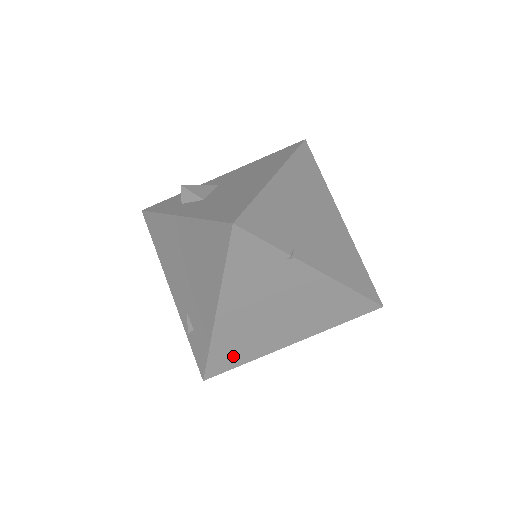
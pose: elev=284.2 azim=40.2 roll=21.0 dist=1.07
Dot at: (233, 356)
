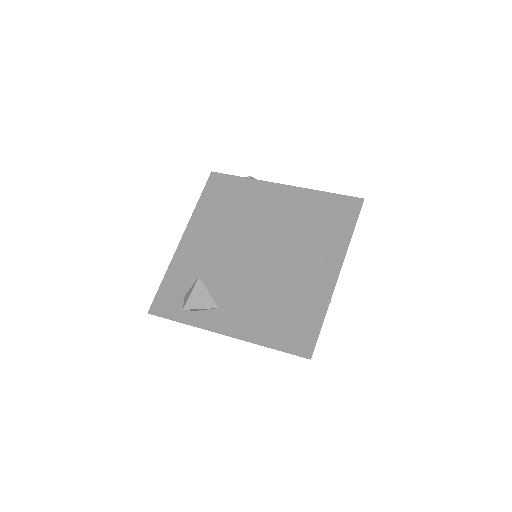
Dot at: occluded
